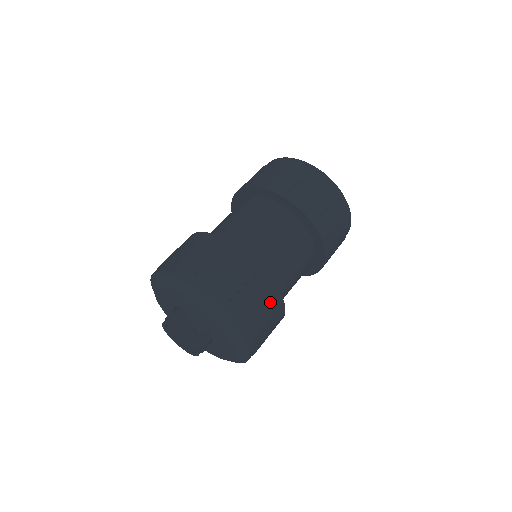
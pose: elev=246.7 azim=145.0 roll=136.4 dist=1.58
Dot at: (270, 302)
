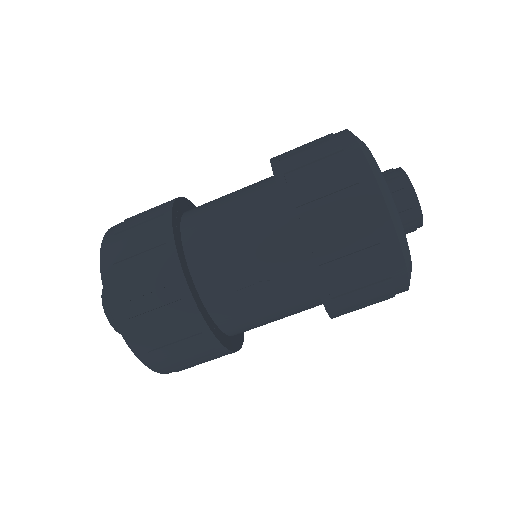
Dot at: (193, 340)
